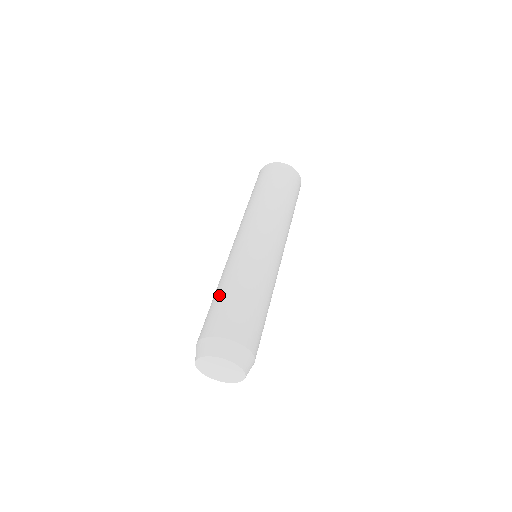
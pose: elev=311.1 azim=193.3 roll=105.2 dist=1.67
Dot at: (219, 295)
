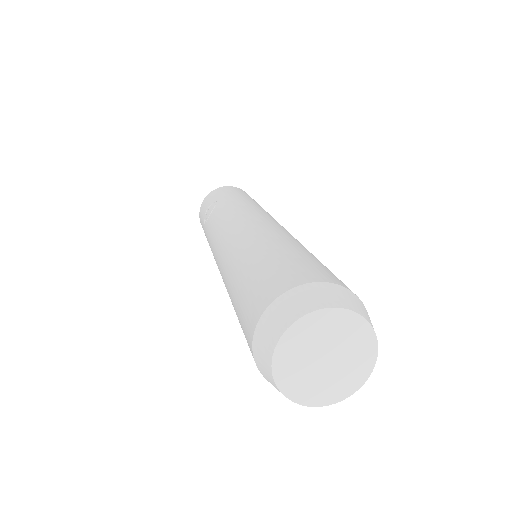
Dot at: (289, 248)
